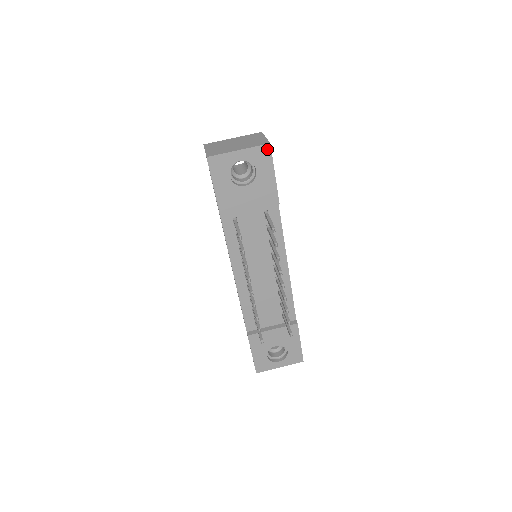
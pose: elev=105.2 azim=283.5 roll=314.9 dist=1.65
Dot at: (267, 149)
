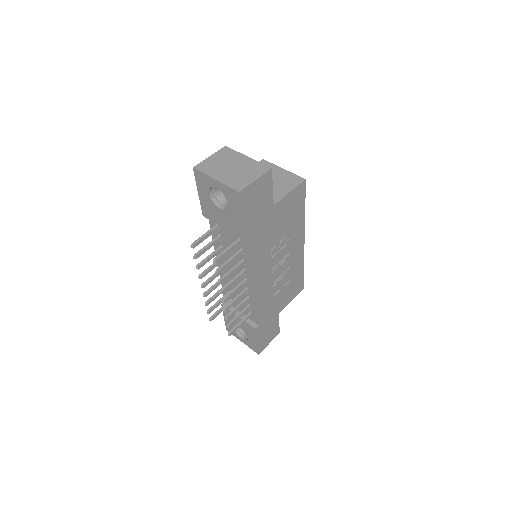
Dot at: (237, 195)
